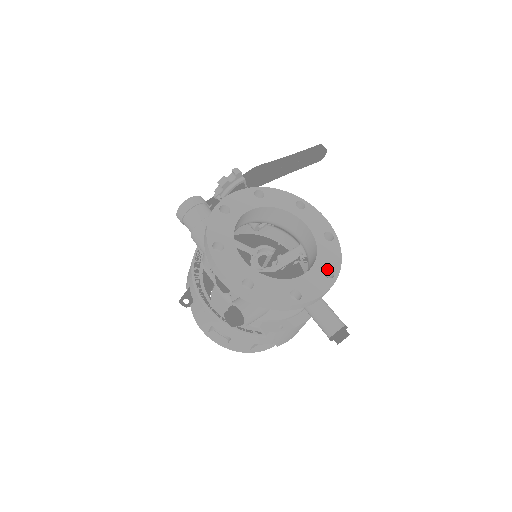
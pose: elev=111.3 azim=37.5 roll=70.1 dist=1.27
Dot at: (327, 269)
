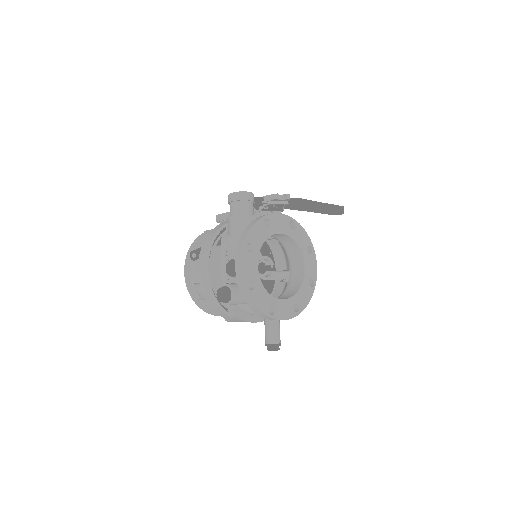
Dot at: (297, 304)
